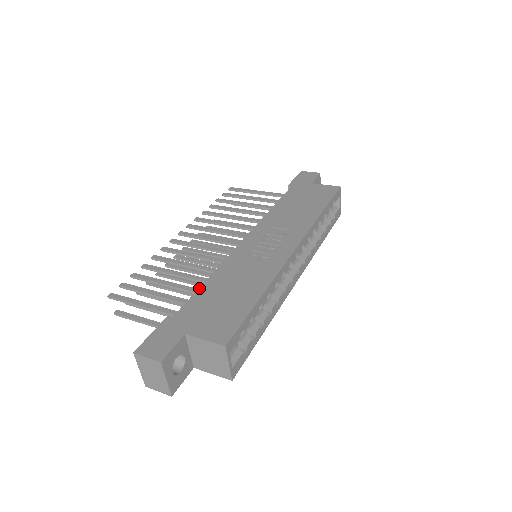
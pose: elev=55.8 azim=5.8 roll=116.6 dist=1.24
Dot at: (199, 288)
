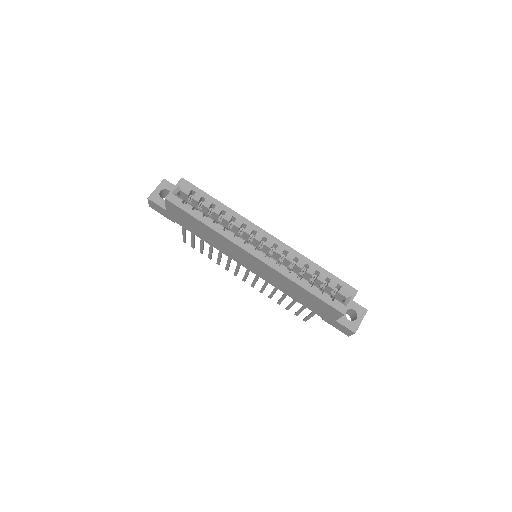
Dot at: occluded
